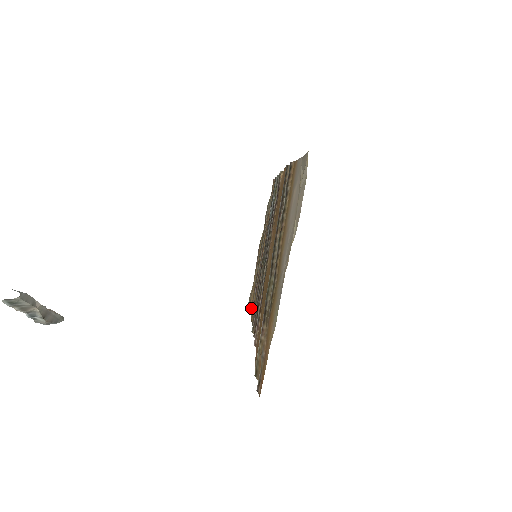
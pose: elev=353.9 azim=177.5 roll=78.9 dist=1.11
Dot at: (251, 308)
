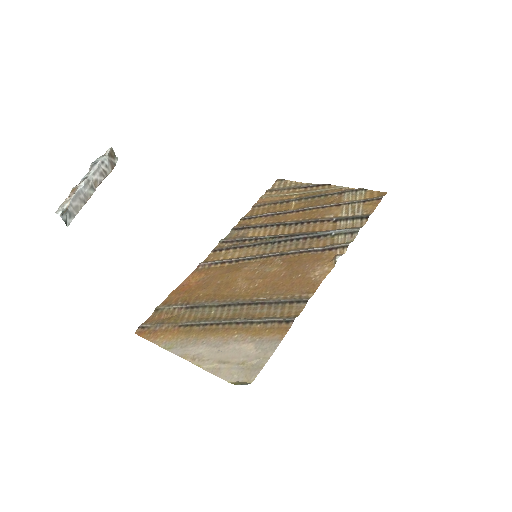
Dot at: (259, 205)
